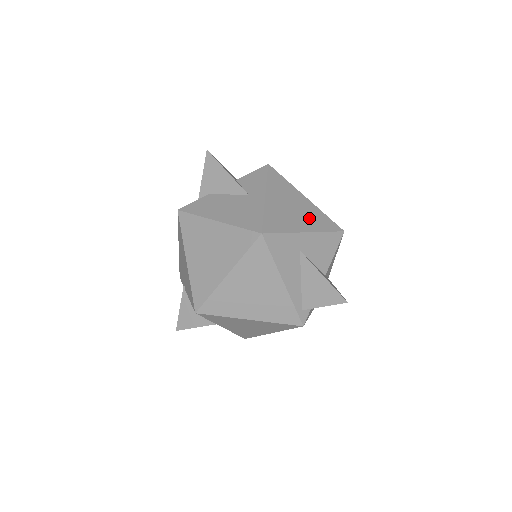
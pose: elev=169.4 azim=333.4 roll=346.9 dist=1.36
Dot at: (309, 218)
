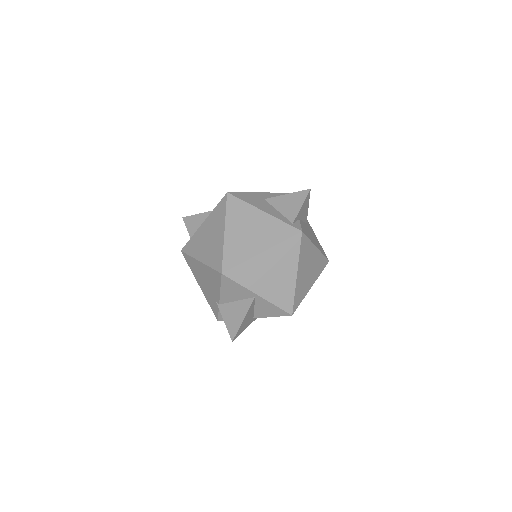
Dot at: occluded
